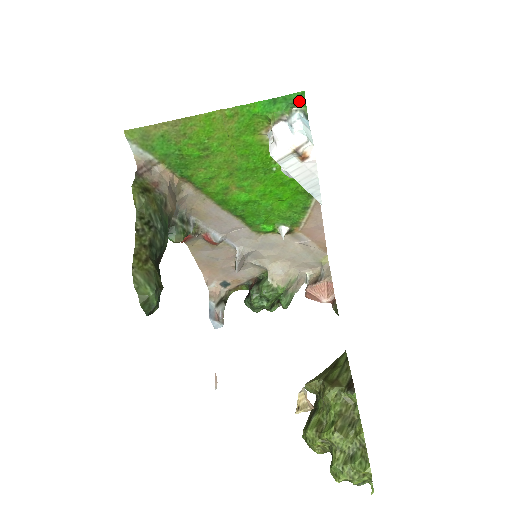
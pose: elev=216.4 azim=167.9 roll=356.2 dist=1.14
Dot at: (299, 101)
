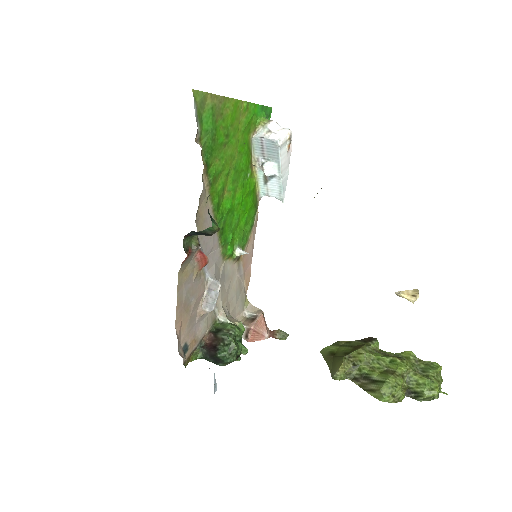
Dot at: (269, 115)
